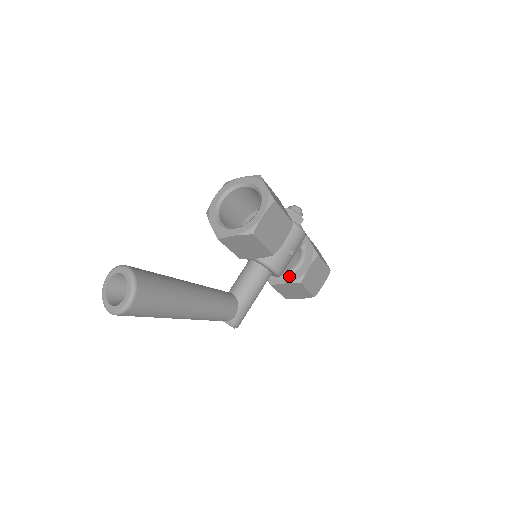
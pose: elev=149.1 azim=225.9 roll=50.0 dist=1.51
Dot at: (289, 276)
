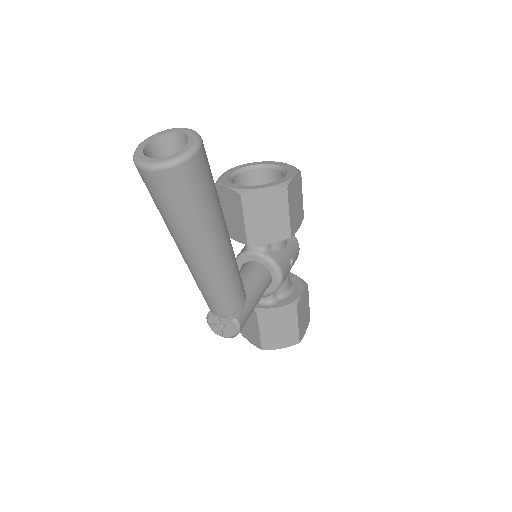
Dot at: (280, 301)
